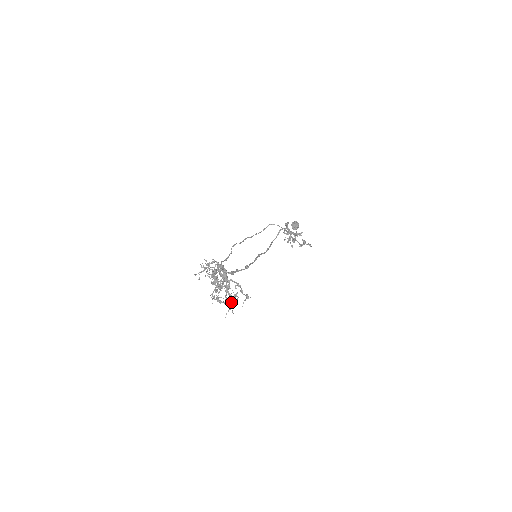
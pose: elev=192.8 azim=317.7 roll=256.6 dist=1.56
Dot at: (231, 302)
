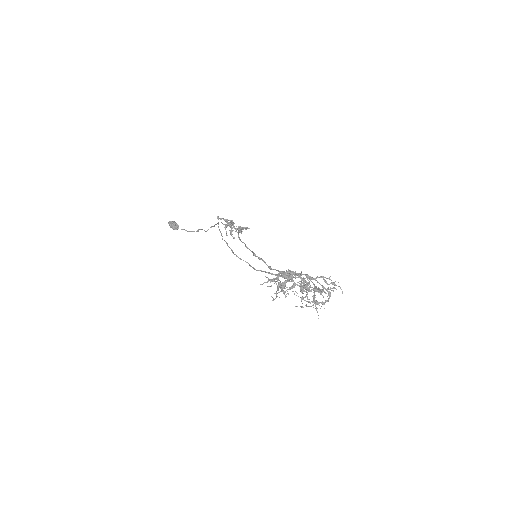
Dot at: (329, 297)
